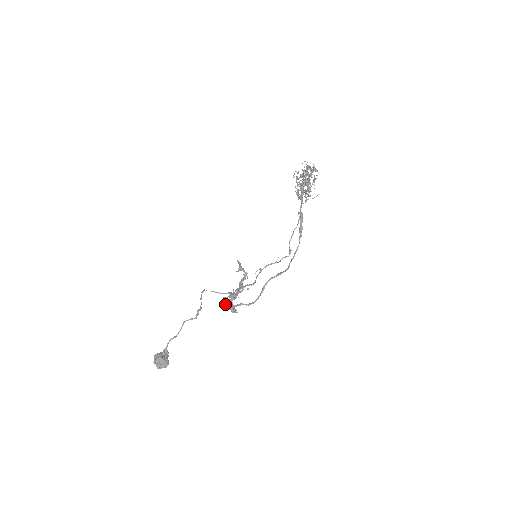
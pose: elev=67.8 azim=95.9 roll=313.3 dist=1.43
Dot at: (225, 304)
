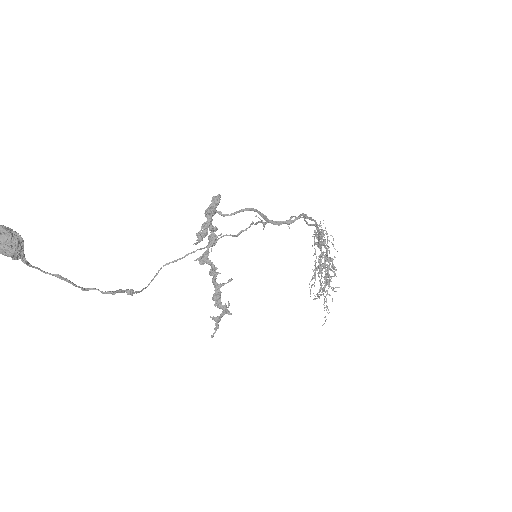
Dot at: (196, 234)
